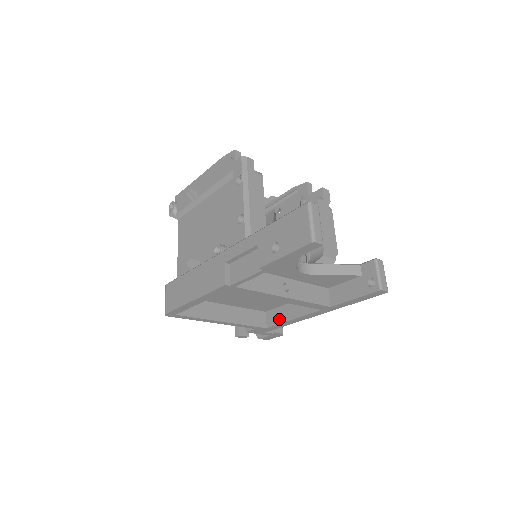
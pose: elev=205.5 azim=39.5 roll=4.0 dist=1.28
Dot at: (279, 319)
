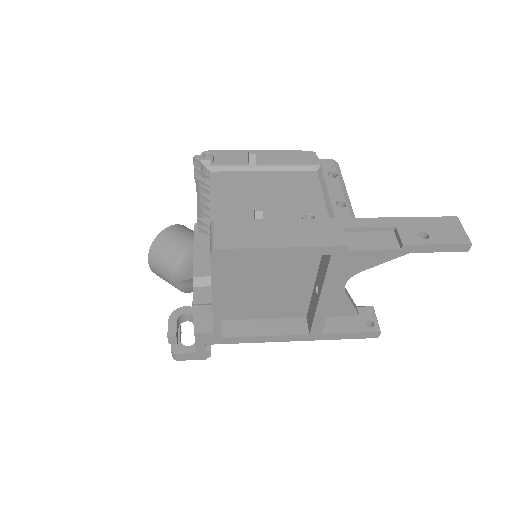
Dot at: (245, 332)
